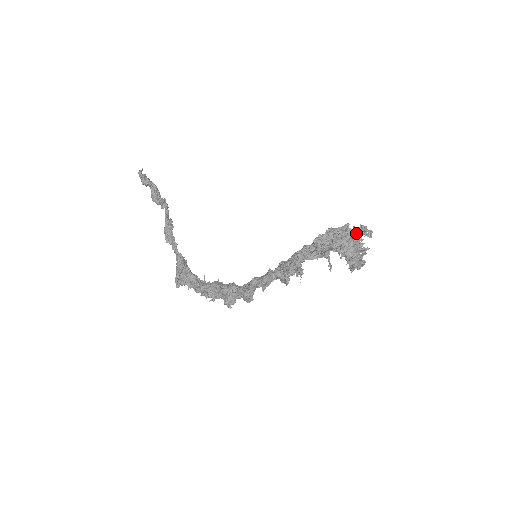
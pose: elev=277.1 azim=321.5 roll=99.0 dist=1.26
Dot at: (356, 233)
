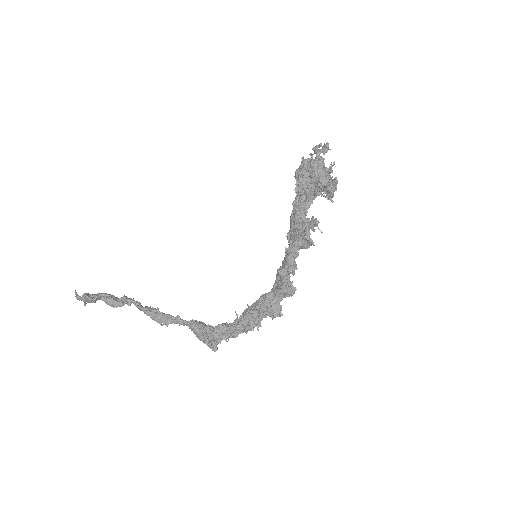
Dot at: (317, 157)
